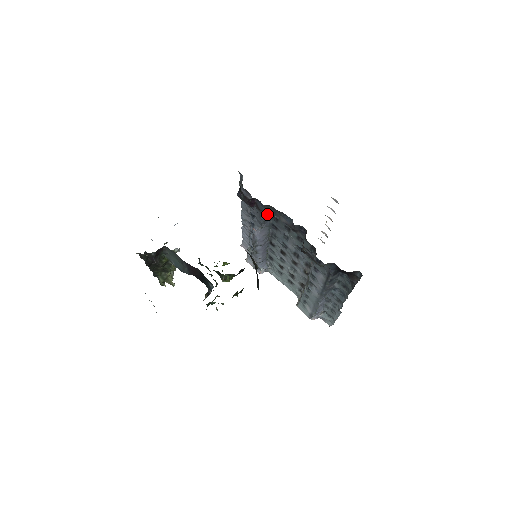
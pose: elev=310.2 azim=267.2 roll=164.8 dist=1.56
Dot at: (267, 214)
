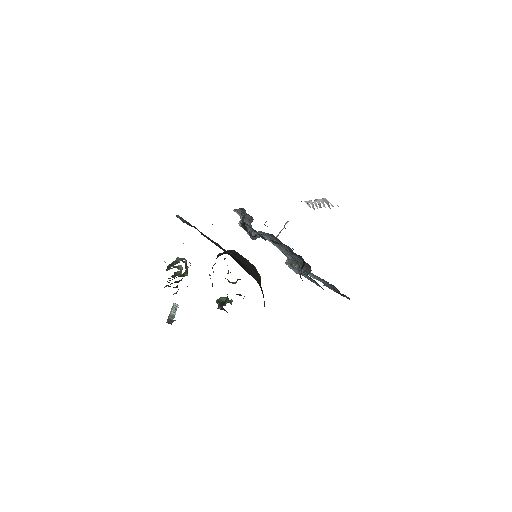
Dot at: occluded
